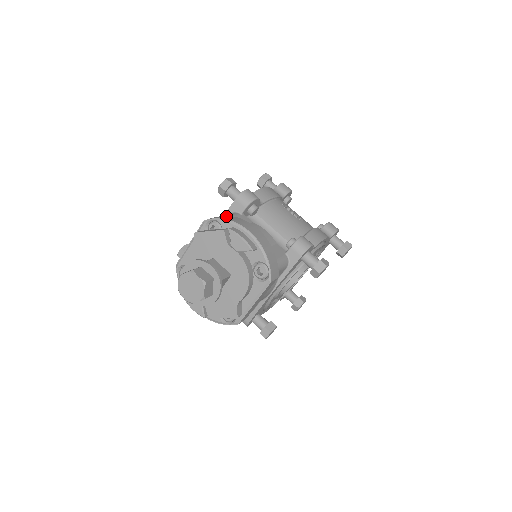
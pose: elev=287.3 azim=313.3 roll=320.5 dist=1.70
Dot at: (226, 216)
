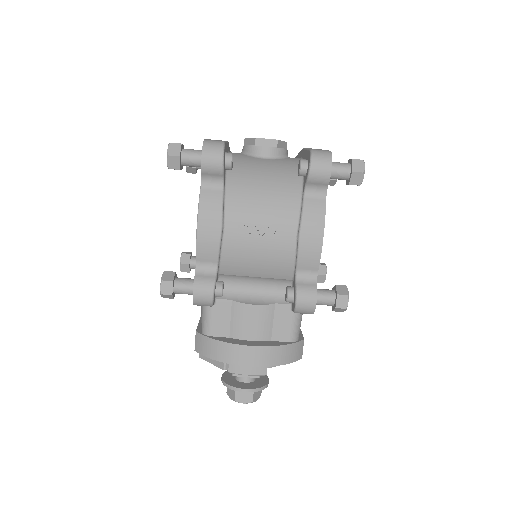
Dot at: (209, 343)
